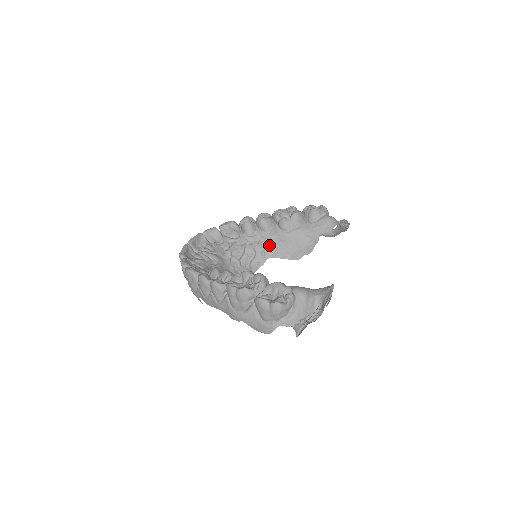
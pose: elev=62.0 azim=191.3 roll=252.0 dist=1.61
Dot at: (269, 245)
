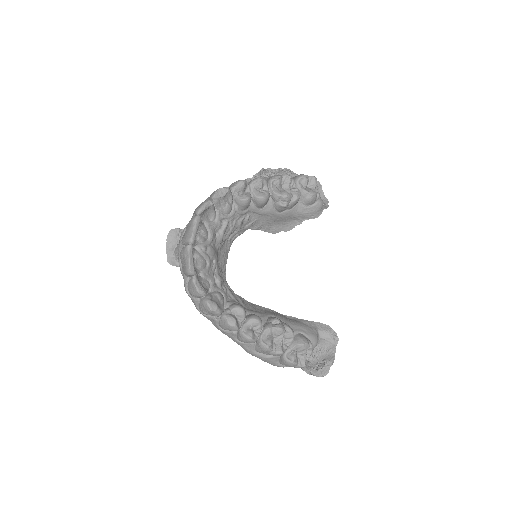
Dot at: (256, 220)
